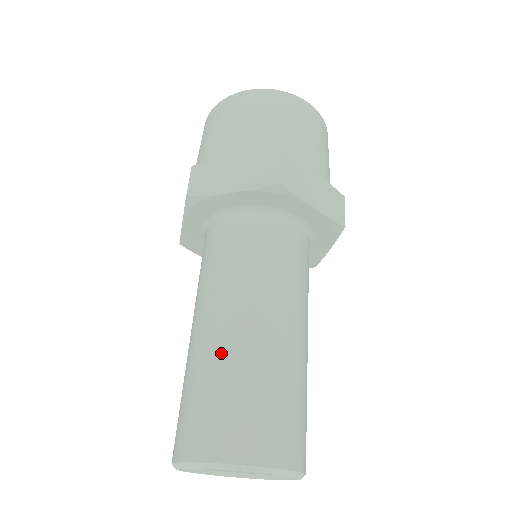
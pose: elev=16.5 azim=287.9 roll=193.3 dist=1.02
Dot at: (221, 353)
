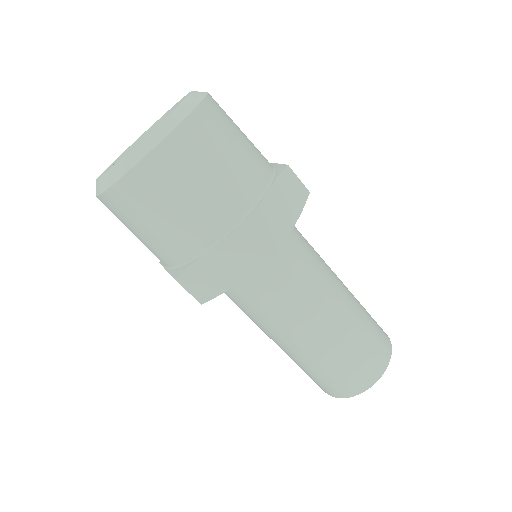
Dot at: occluded
